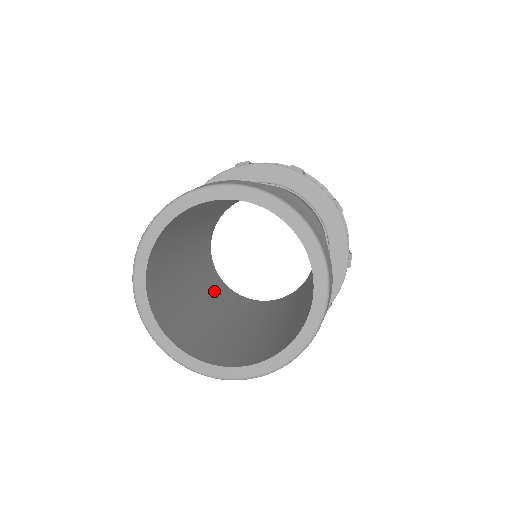
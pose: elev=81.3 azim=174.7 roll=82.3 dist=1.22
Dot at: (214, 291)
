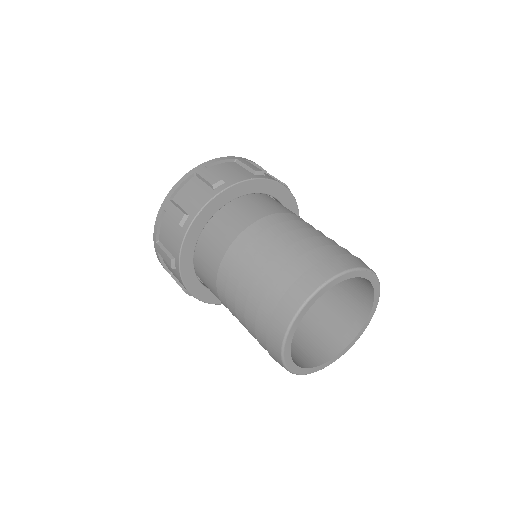
Dot at: occluded
